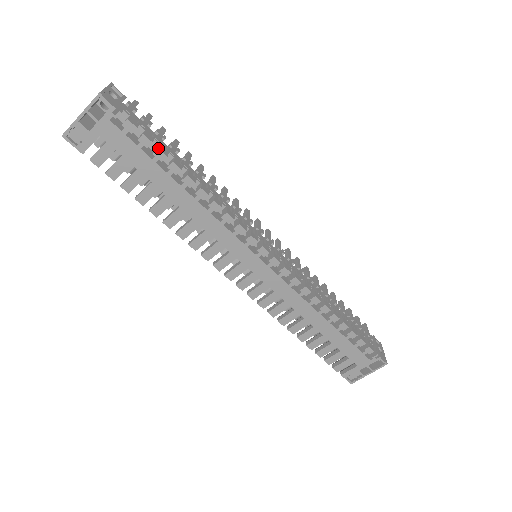
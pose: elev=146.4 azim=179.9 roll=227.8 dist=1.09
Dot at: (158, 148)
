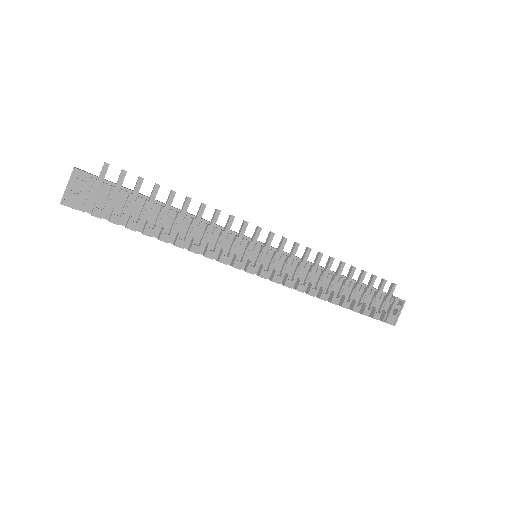
Dot at: occluded
